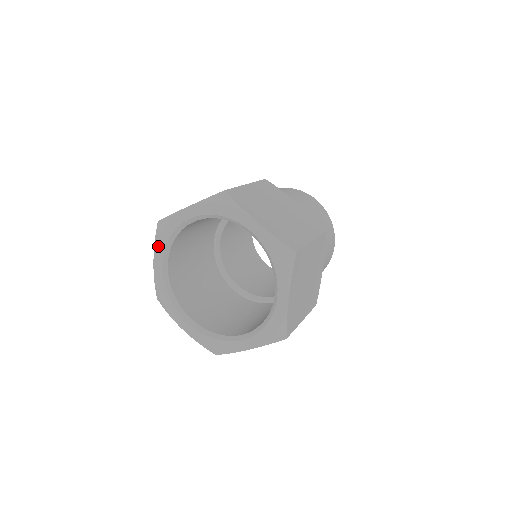
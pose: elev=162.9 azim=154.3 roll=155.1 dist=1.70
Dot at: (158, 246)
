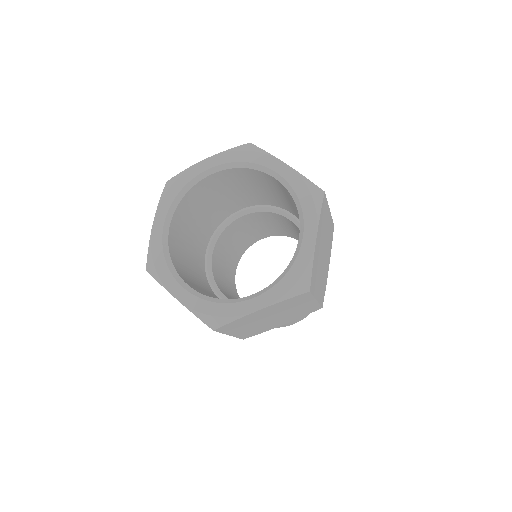
Dot at: (163, 203)
